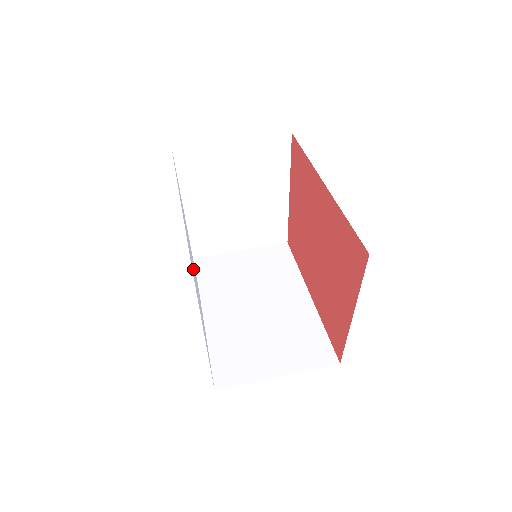
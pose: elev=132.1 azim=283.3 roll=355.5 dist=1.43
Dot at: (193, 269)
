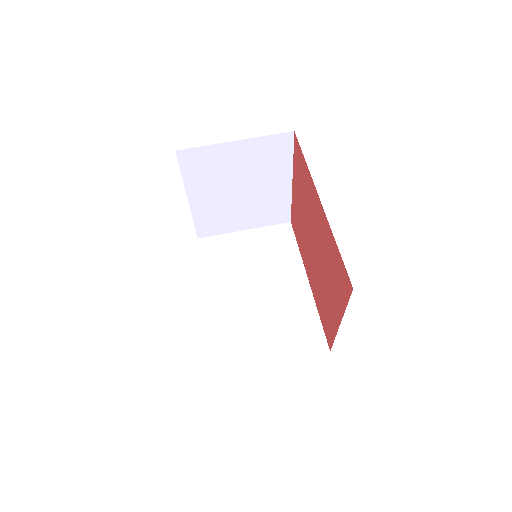
Dot at: occluded
